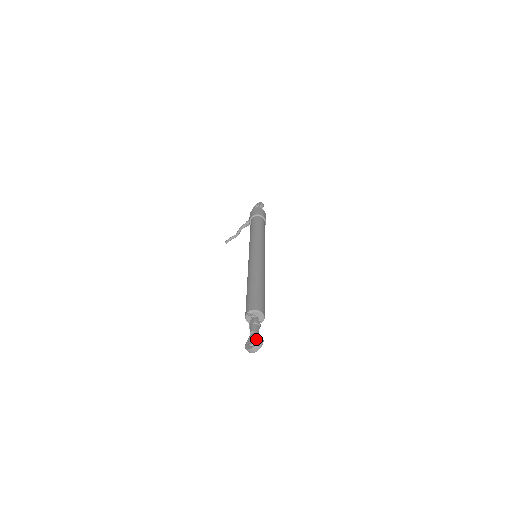
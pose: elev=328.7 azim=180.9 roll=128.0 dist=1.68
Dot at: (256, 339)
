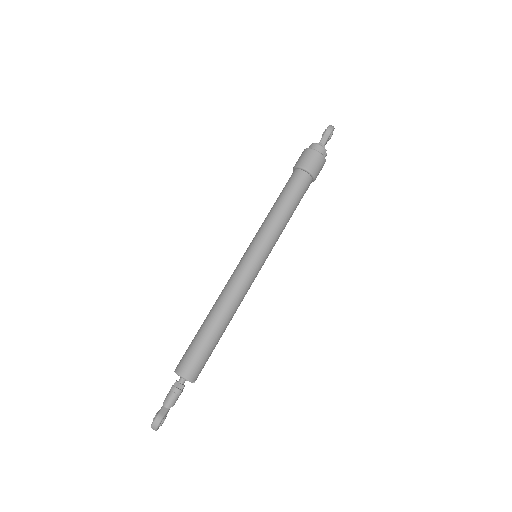
Dot at: (155, 417)
